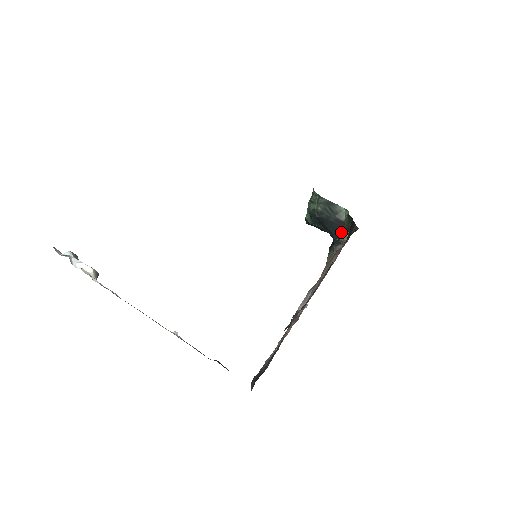
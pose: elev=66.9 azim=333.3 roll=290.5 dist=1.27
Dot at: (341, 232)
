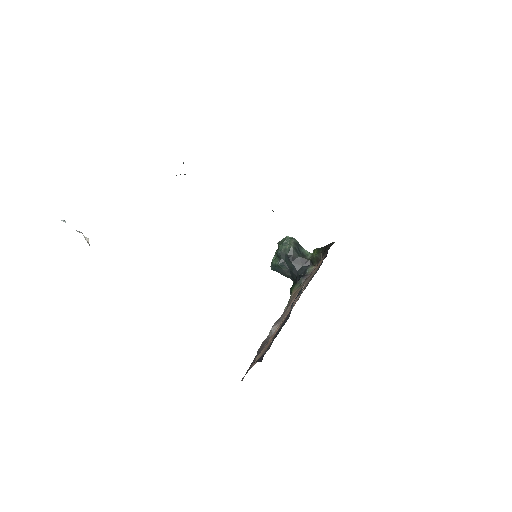
Dot at: (306, 268)
